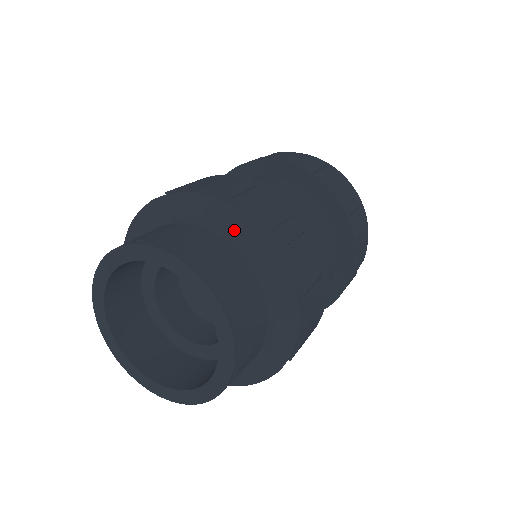
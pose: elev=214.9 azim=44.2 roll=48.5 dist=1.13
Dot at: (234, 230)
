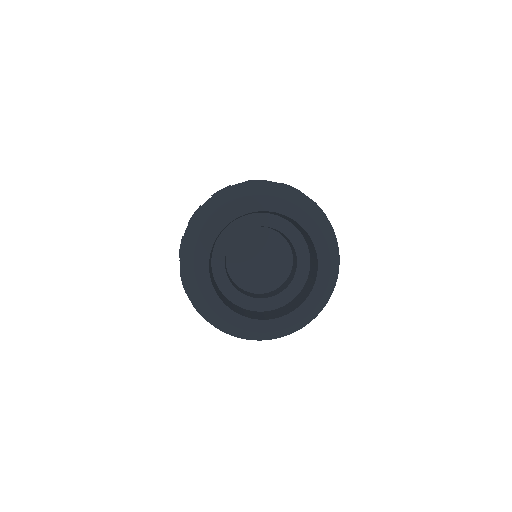
Dot at: (326, 236)
